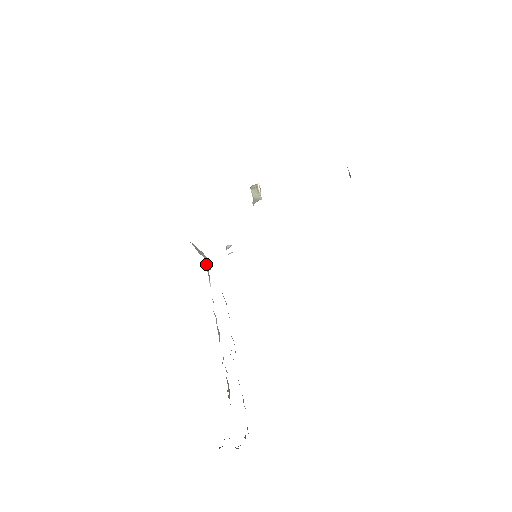
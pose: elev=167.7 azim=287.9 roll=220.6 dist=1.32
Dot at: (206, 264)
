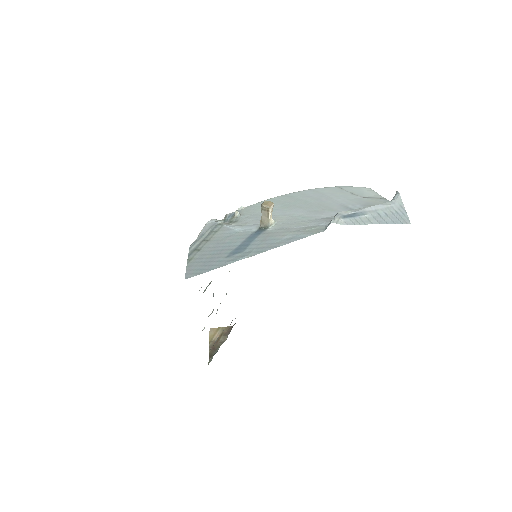
Dot at: occluded
